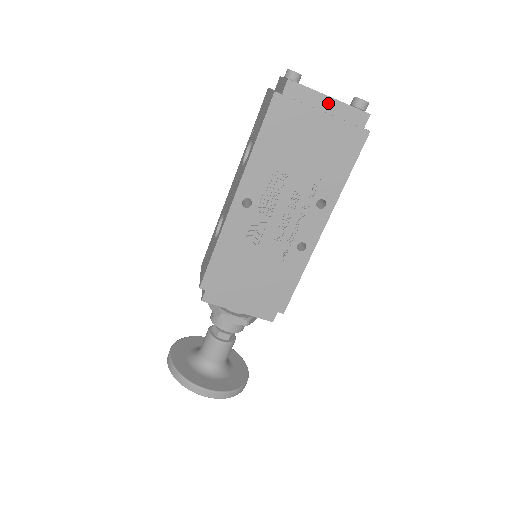
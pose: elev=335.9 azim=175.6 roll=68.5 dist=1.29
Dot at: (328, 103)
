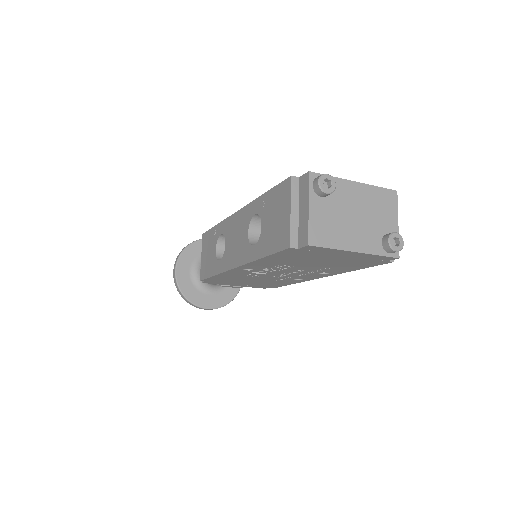
Dot at: (352, 253)
